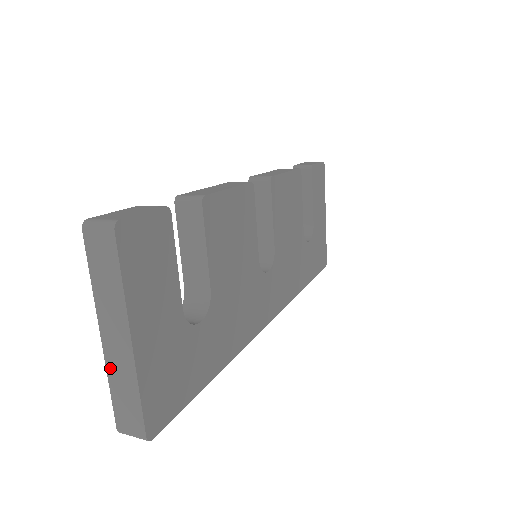
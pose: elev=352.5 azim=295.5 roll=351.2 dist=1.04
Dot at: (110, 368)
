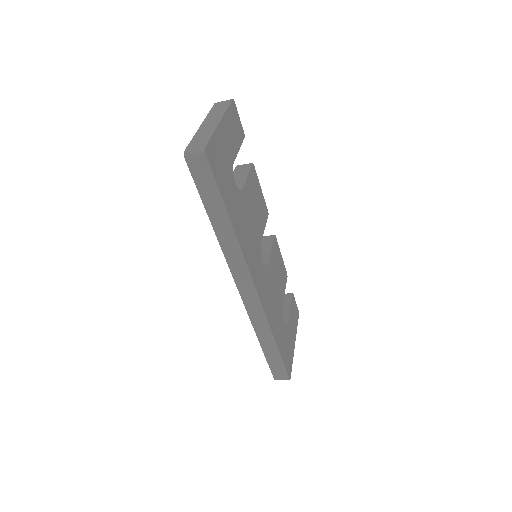
Dot at: (199, 132)
